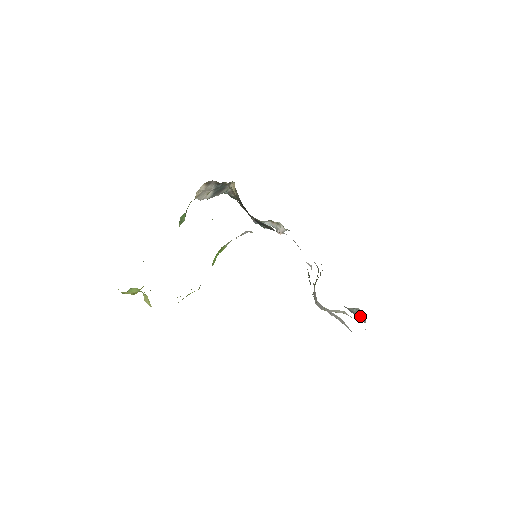
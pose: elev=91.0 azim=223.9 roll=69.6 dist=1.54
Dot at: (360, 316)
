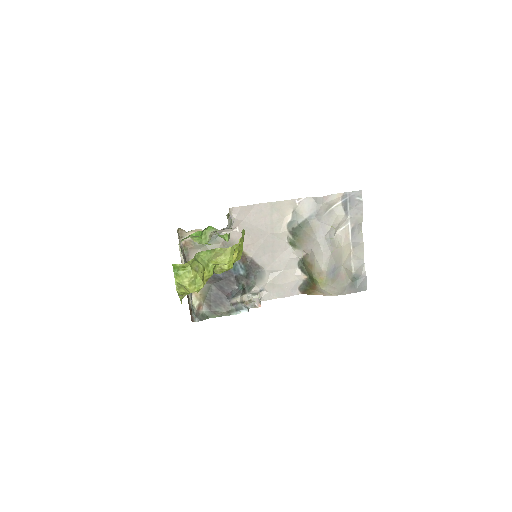
Dot at: (360, 273)
